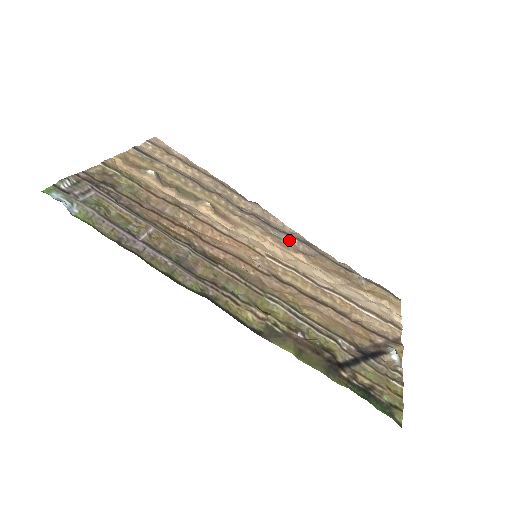
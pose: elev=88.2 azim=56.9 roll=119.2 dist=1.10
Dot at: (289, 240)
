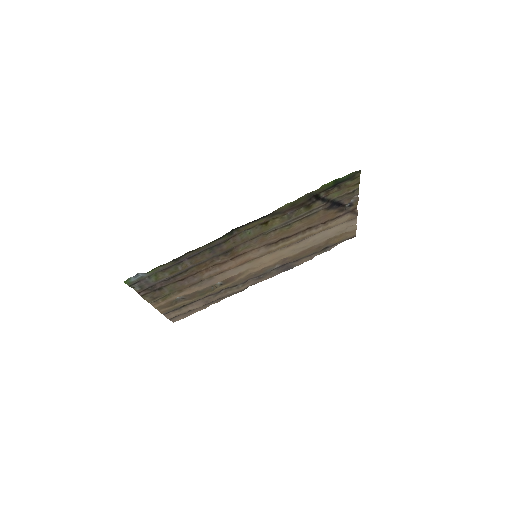
Dot at: (275, 267)
